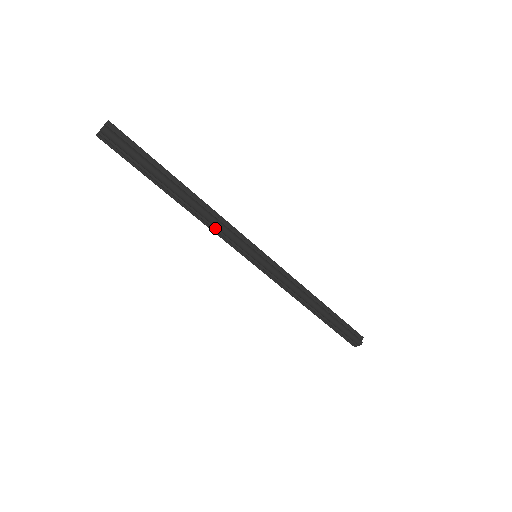
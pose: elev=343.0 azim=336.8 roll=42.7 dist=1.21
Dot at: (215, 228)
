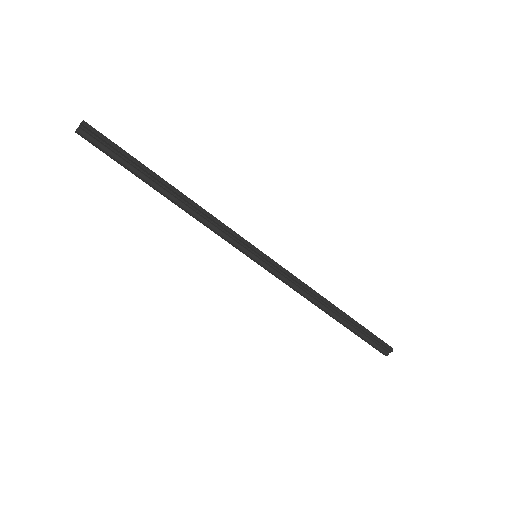
Dot at: (207, 225)
